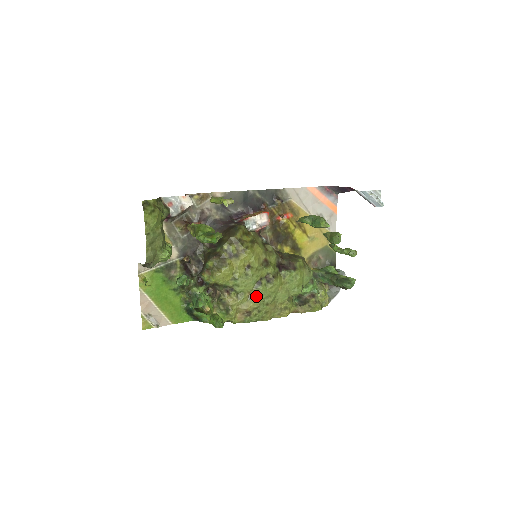
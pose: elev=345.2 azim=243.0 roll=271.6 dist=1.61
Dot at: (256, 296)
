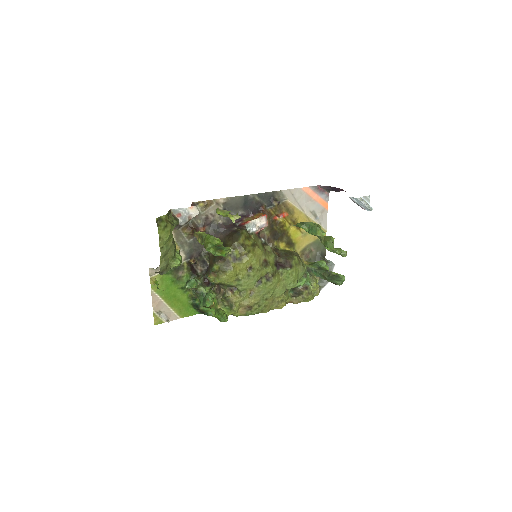
Dot at: (257, 293)
